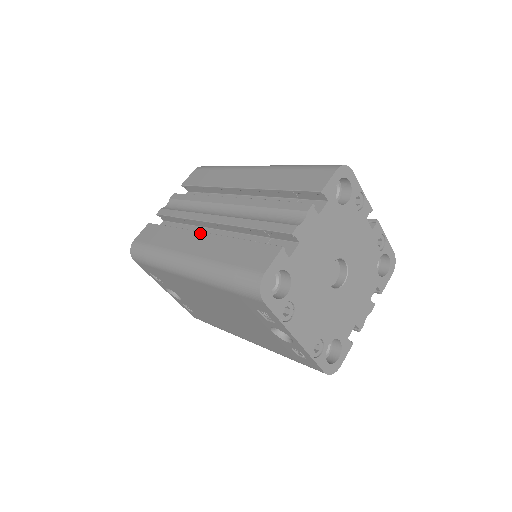
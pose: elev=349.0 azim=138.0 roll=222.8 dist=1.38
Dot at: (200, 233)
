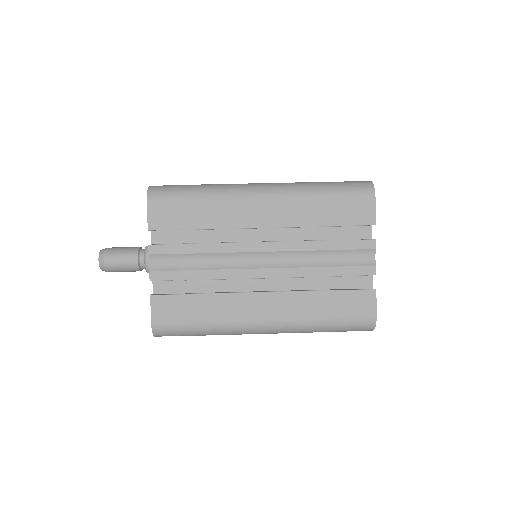
Dot at: (260, 294)
